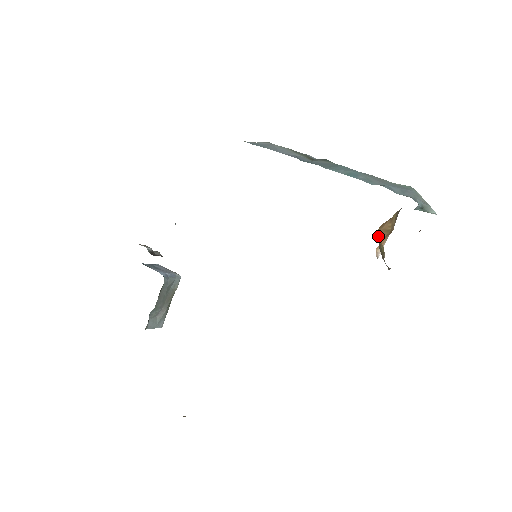
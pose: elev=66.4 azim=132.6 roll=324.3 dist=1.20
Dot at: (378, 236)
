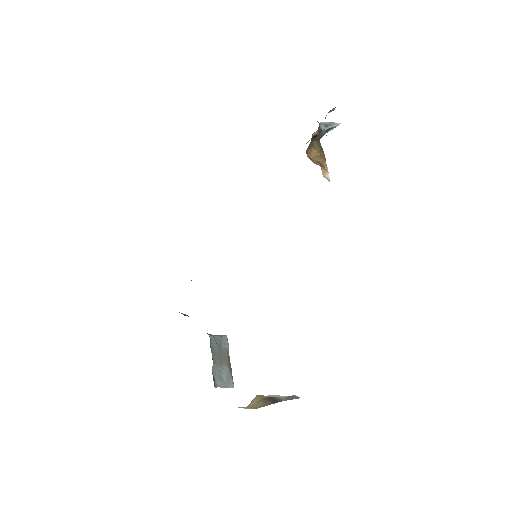
Dot at: (313, 162)
